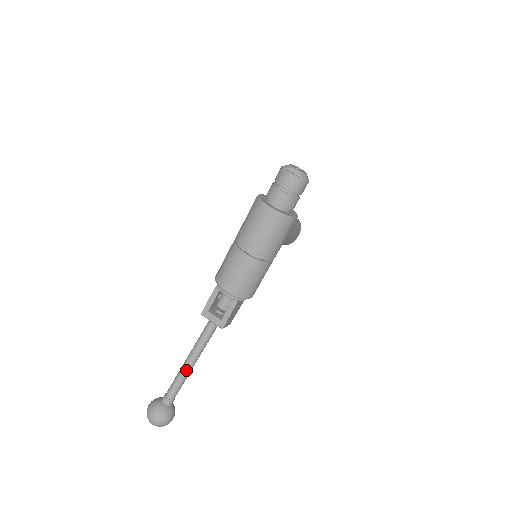
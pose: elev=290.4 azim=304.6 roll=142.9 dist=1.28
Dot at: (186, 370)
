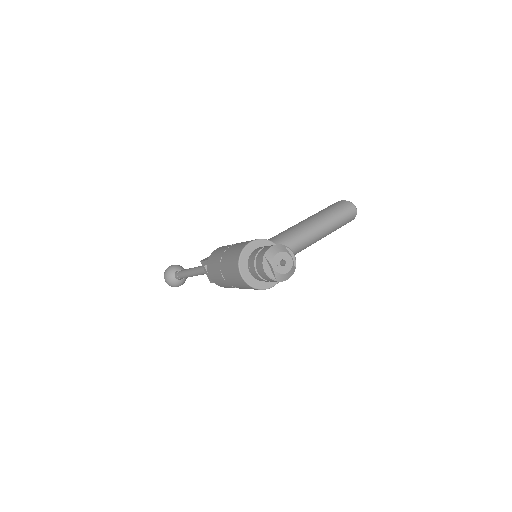
Dot at: (189, 275)
